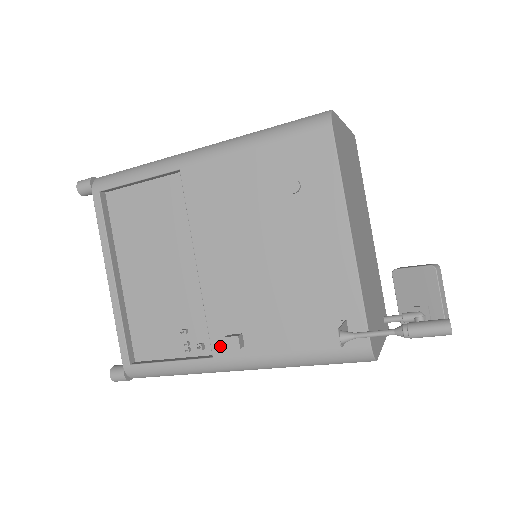
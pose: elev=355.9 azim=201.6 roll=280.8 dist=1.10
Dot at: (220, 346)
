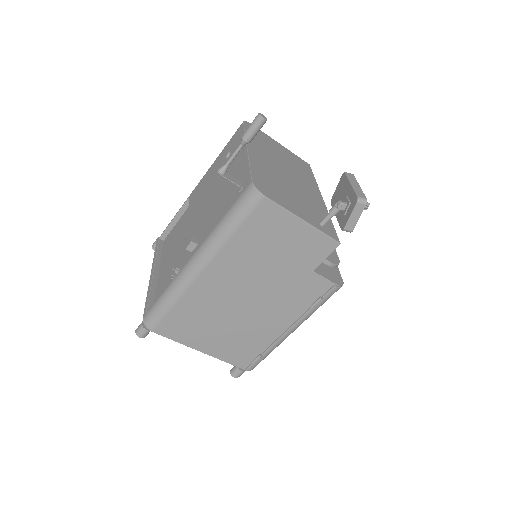
Dot at: (187, 257)
